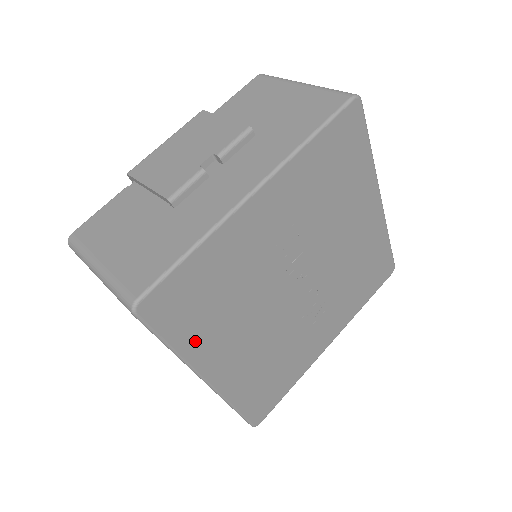
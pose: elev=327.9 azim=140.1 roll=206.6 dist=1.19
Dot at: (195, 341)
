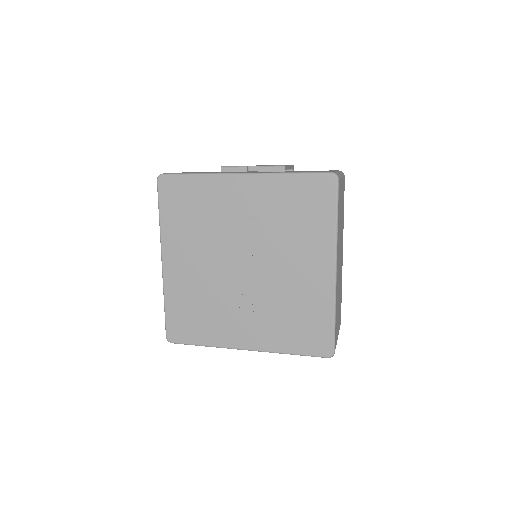
Dot at: (171, 226)
